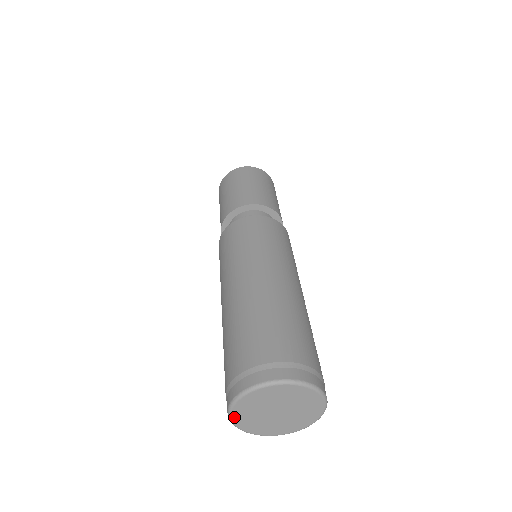
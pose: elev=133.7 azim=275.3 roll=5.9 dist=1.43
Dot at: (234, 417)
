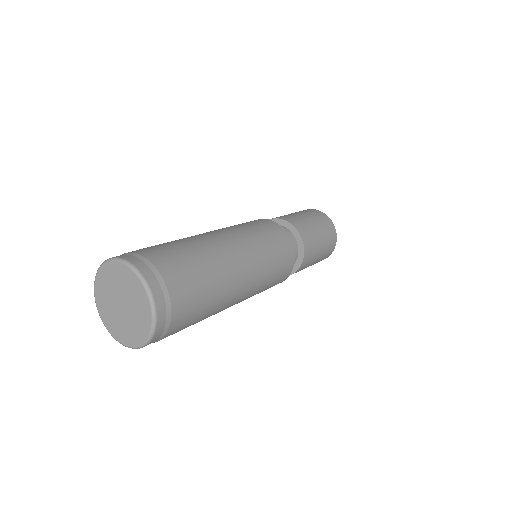
Dot at: (98, 306)
